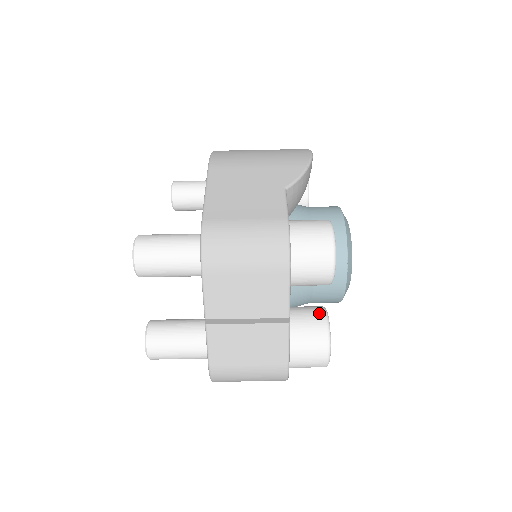
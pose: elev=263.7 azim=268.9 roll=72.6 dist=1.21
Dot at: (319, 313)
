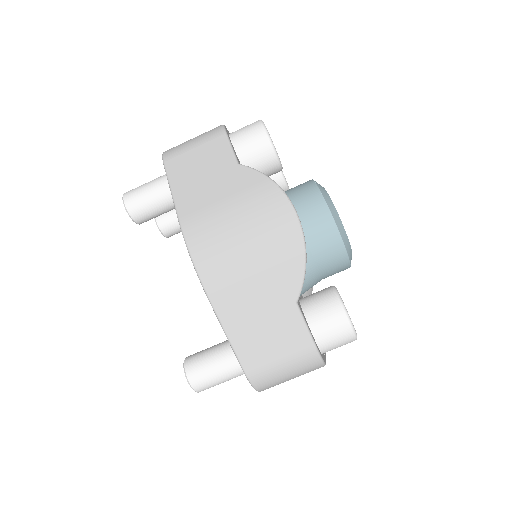
Dot at: occluded
